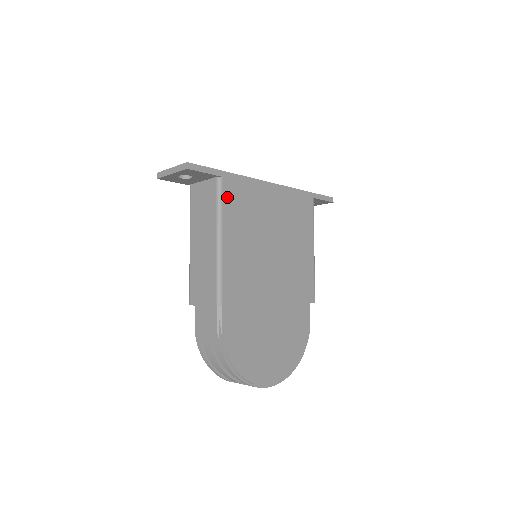
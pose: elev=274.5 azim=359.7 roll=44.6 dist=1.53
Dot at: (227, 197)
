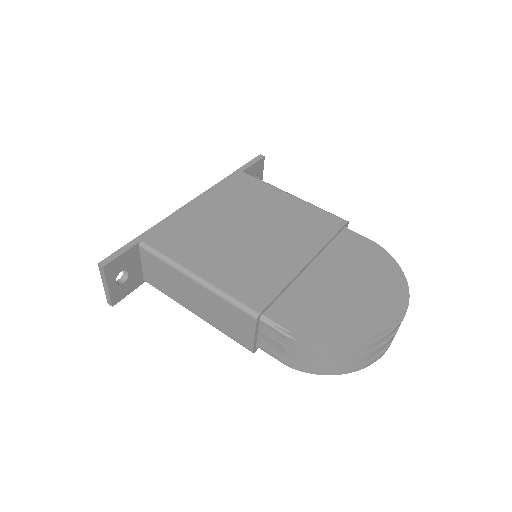
Dot at: (163, 247)
